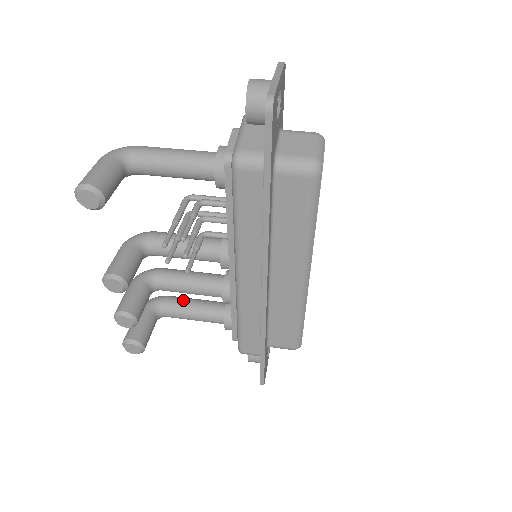
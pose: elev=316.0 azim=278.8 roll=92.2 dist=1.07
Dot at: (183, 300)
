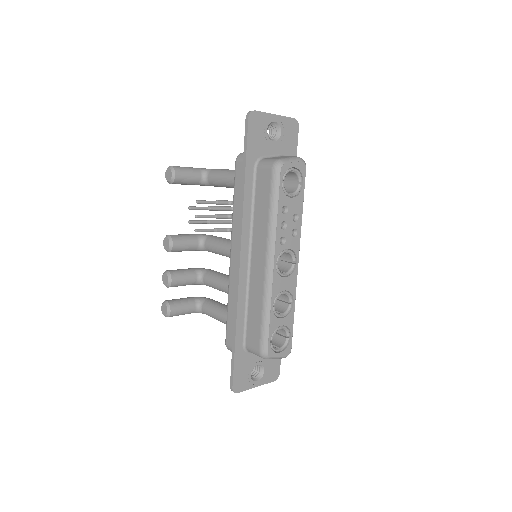
Dot at: (217, 302)
